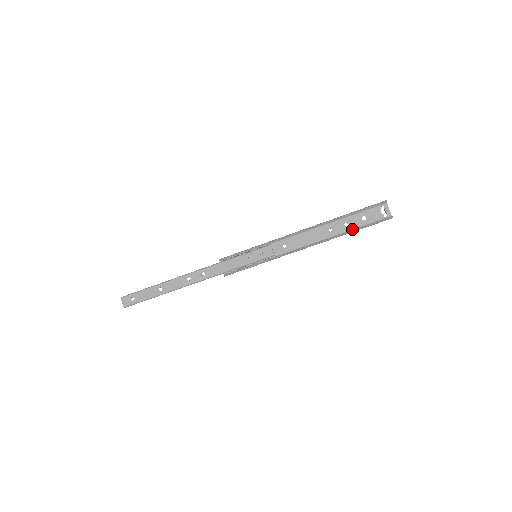
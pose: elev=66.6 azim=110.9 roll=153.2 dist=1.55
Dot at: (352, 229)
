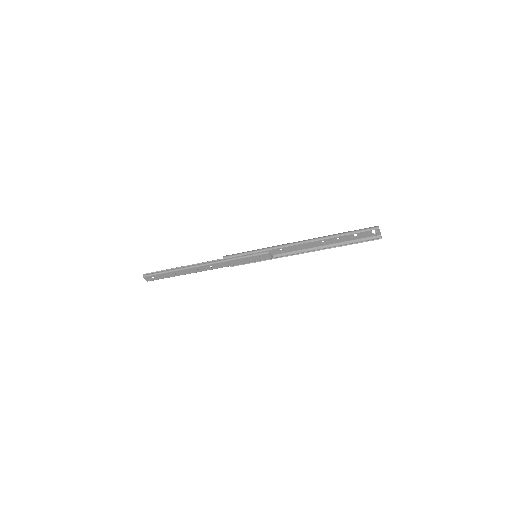
Dot at: (343, 242)
